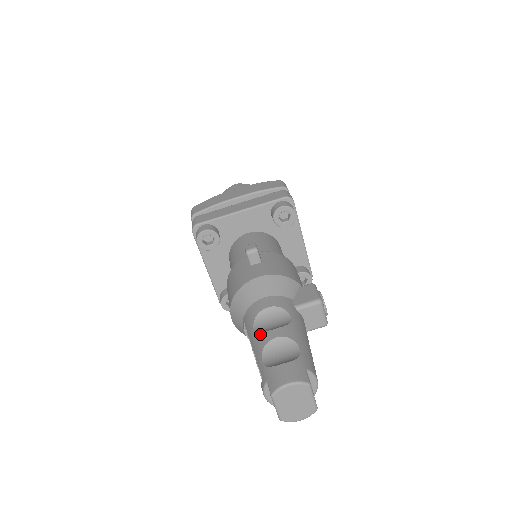
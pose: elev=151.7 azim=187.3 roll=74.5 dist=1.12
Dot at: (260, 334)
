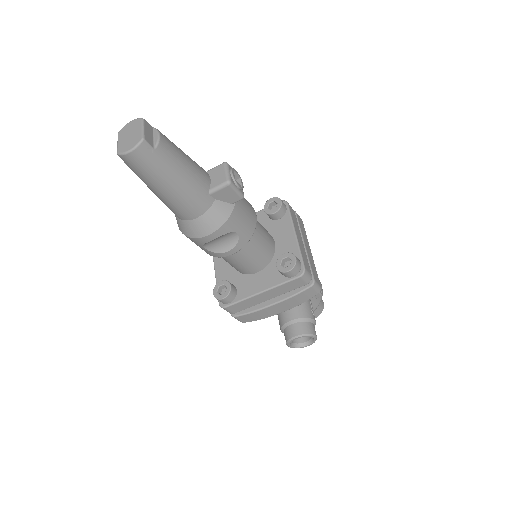
Dot at: occluded
